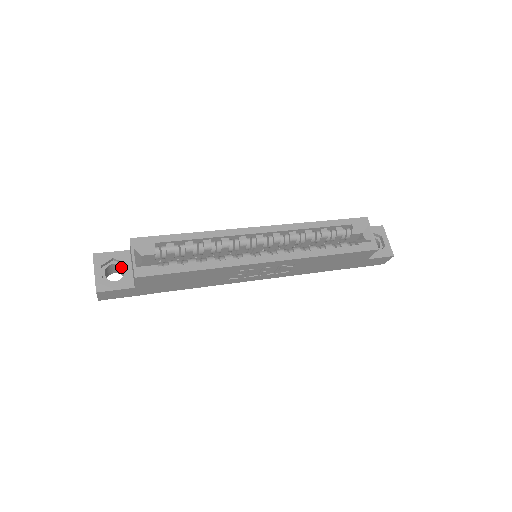
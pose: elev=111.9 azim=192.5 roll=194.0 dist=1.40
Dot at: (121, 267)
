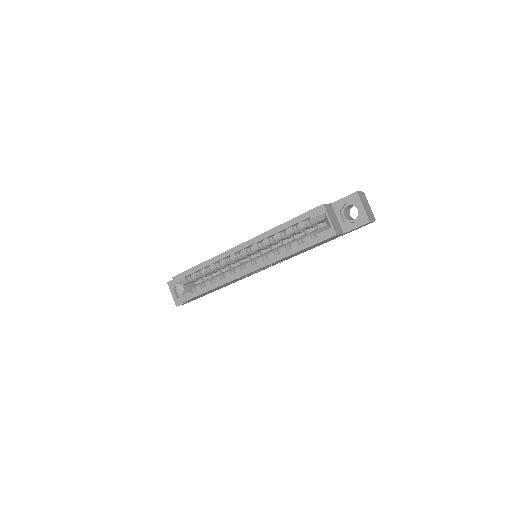
Dot at: occluded
